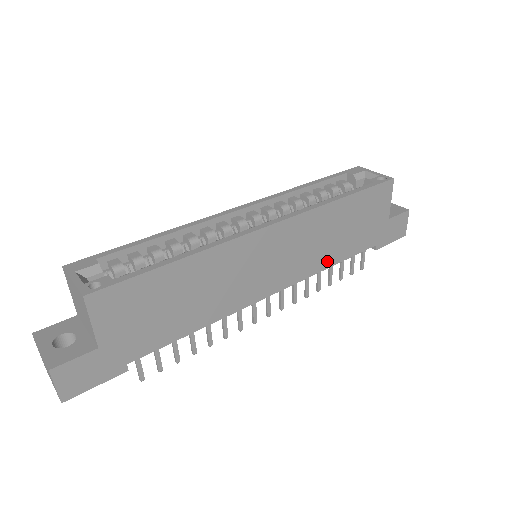
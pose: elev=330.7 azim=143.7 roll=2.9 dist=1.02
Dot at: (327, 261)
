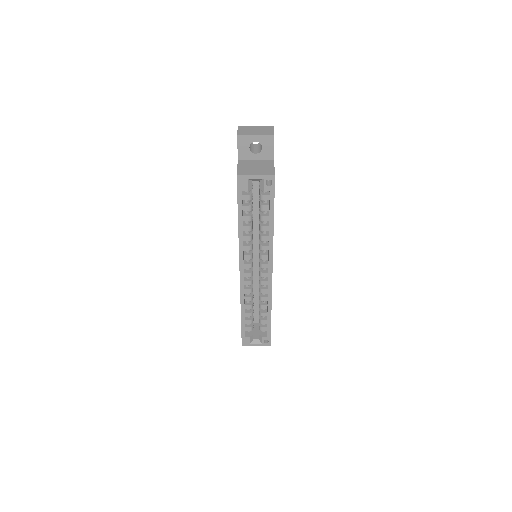
Dot at: occluded
